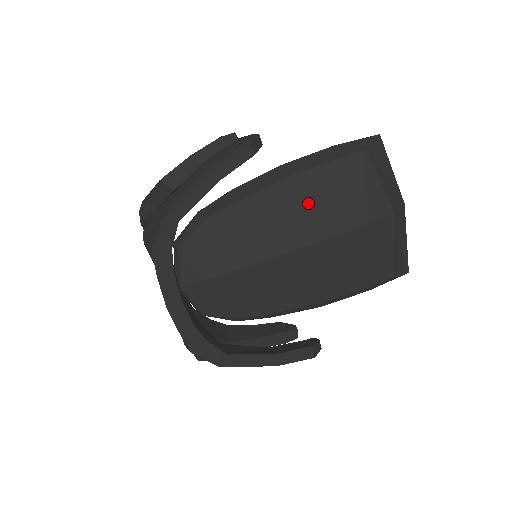
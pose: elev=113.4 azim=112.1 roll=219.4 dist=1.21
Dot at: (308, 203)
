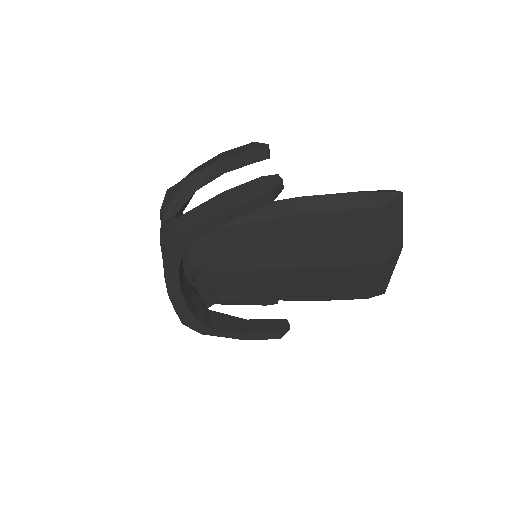
Dot at: (312, 238)
